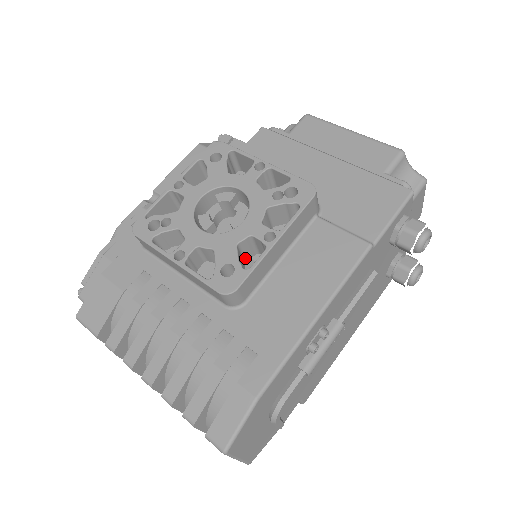
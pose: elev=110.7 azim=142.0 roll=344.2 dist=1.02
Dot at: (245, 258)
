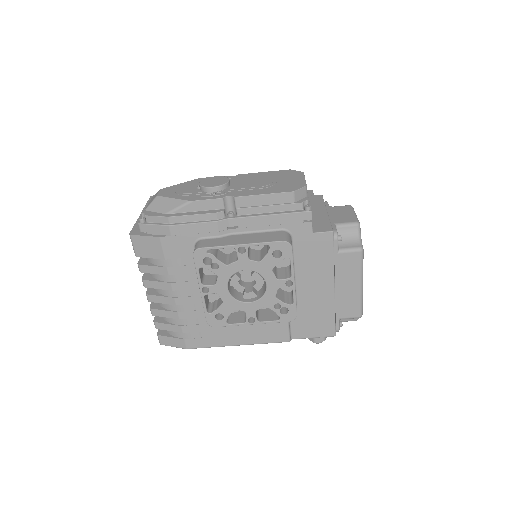
Dot at: occluded
